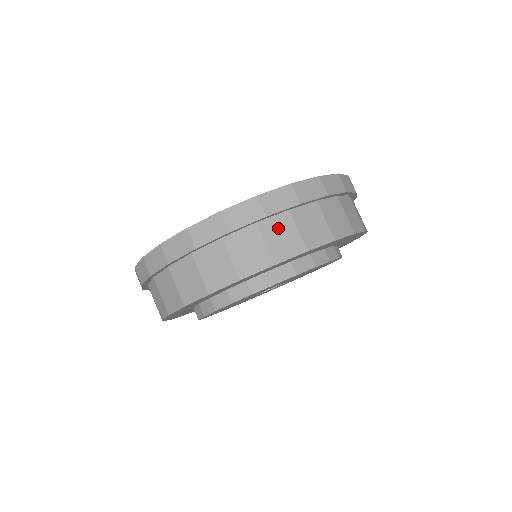
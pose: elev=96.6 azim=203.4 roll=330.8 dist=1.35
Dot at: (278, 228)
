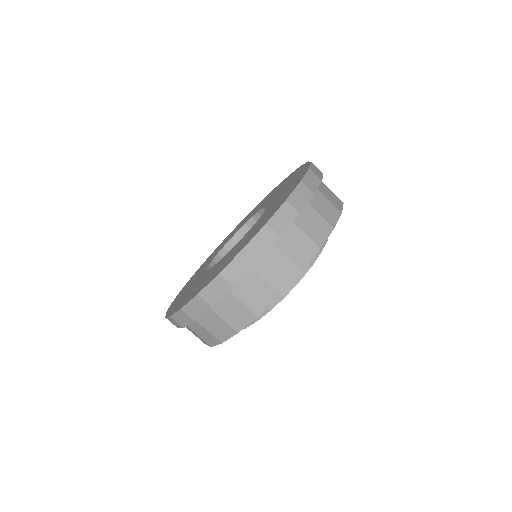
Dot at: (320, 202)
